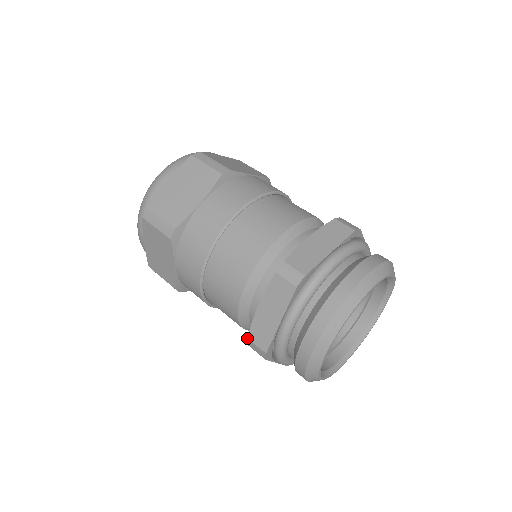
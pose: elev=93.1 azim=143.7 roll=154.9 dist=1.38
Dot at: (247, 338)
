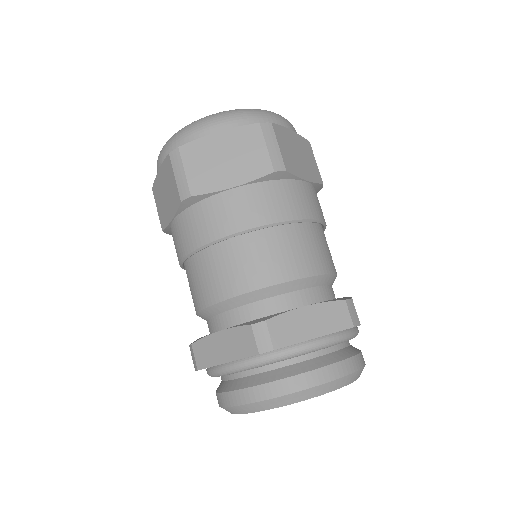
Dot at: (191, 344)
